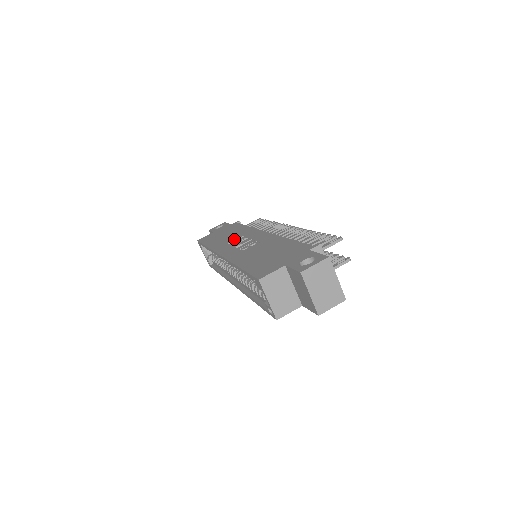
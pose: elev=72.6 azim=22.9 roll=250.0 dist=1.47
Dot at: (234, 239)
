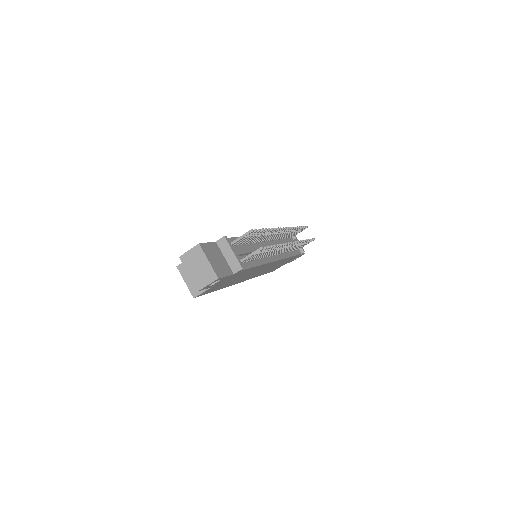
Dot at: occluded
